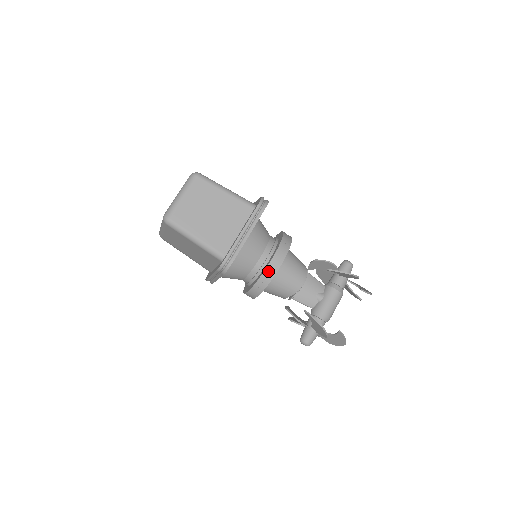
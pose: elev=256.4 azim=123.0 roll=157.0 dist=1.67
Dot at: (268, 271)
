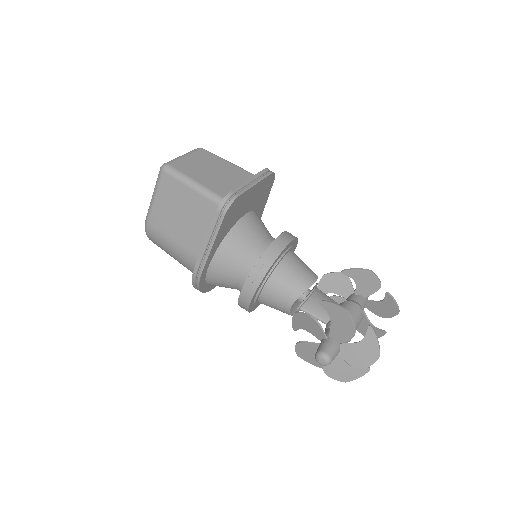
Dot at: (274, 246)
